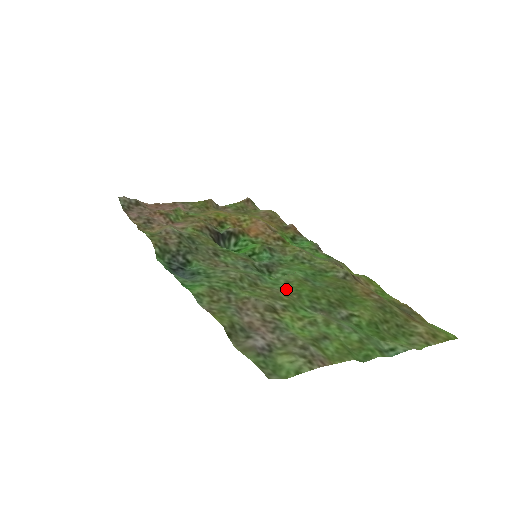
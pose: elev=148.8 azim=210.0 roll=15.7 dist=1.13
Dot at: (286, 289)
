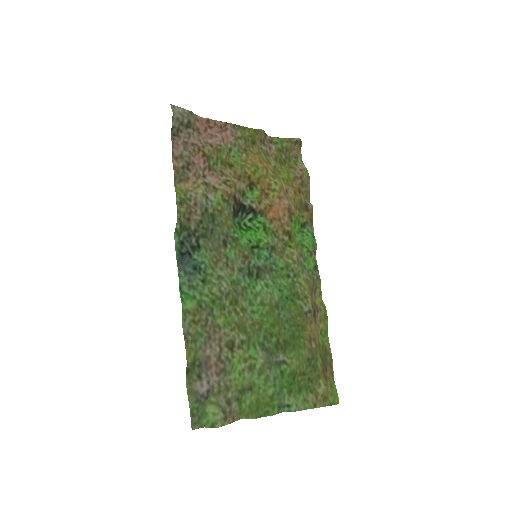
Dot at: (255, 315)
